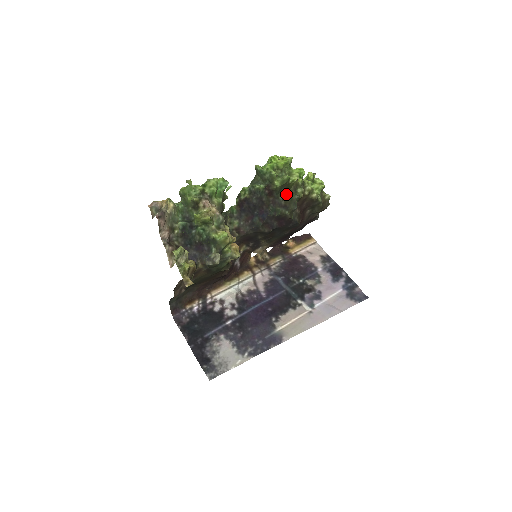
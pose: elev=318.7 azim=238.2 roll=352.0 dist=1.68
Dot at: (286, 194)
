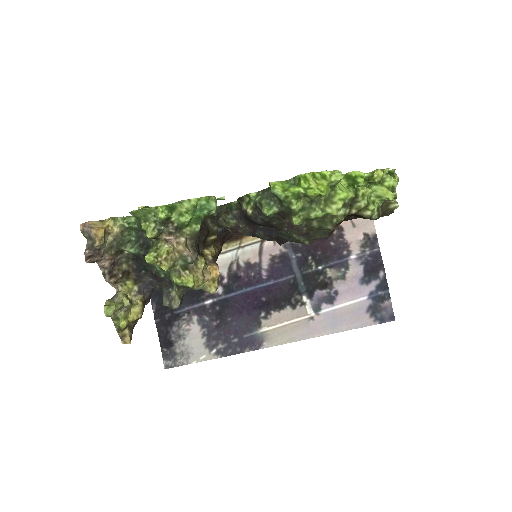
Dot at: occluded
